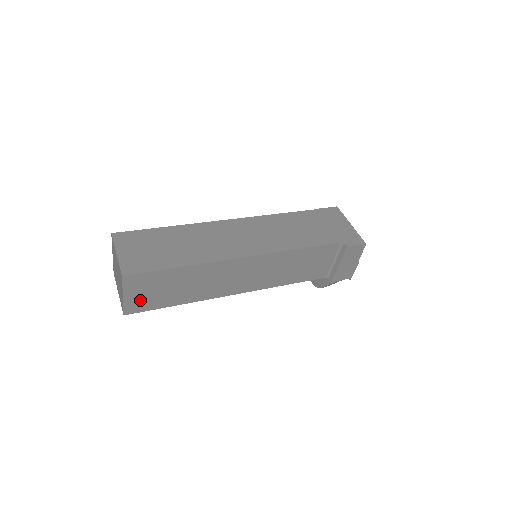
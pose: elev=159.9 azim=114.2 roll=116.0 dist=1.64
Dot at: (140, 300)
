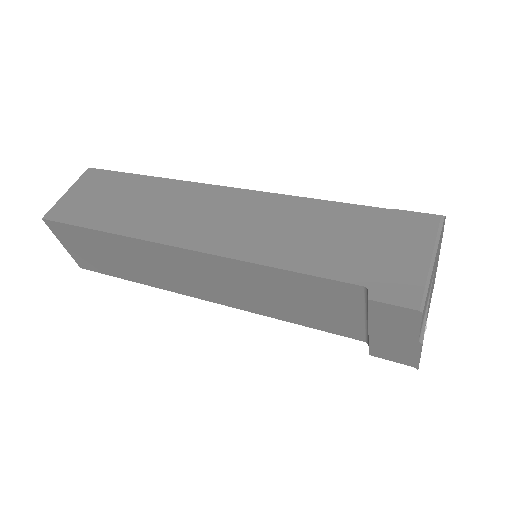
Dot at: (84, 256)
